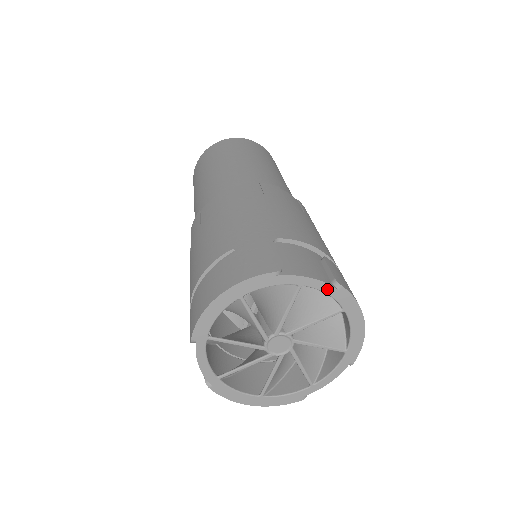
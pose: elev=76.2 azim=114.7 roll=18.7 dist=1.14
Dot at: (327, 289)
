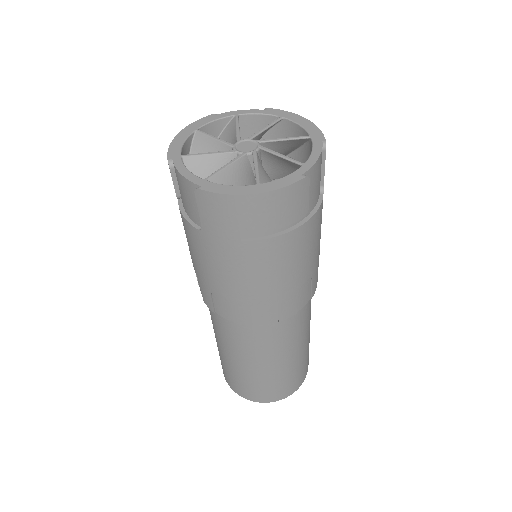
Dot at: (258, 112)
